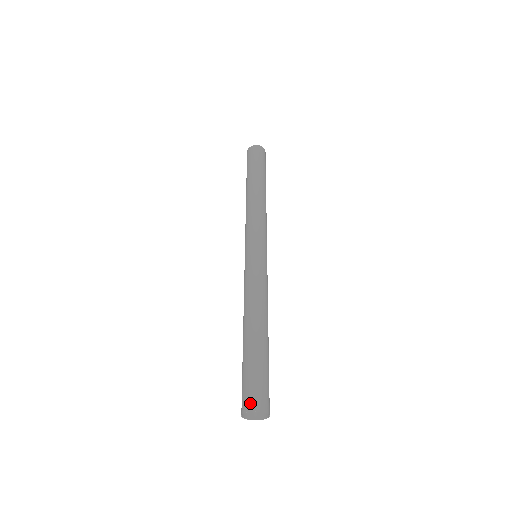
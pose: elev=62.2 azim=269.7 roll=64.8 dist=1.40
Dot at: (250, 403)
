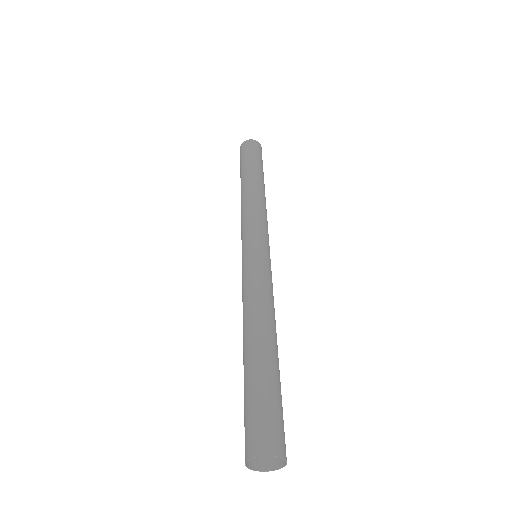
Dot at: (259, 443)
